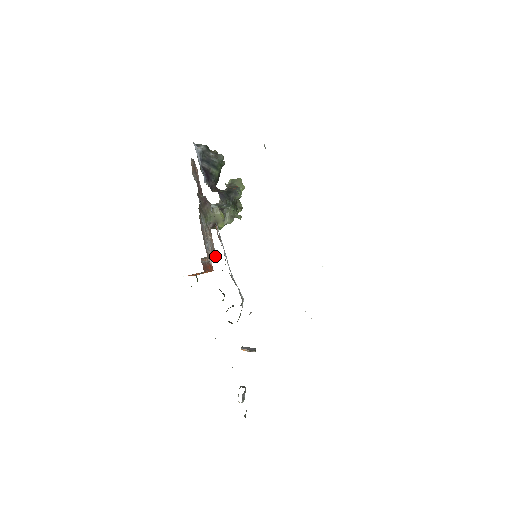
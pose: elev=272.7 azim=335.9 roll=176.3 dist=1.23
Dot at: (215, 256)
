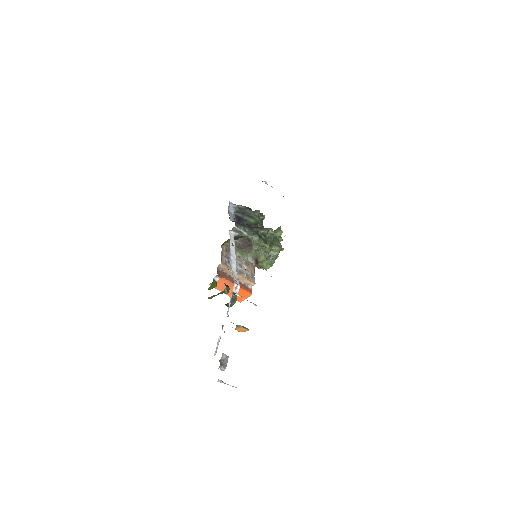
Dot at: (253, 282)
